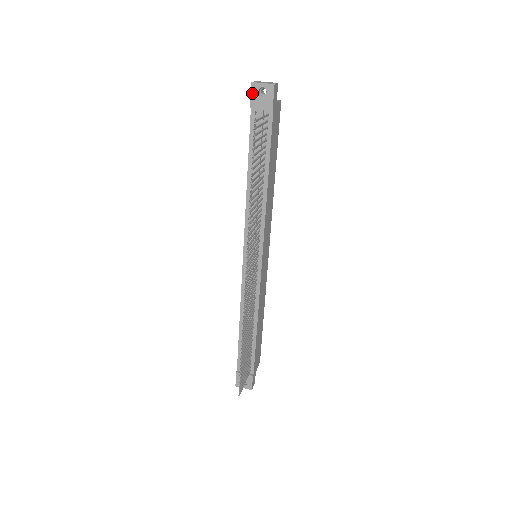
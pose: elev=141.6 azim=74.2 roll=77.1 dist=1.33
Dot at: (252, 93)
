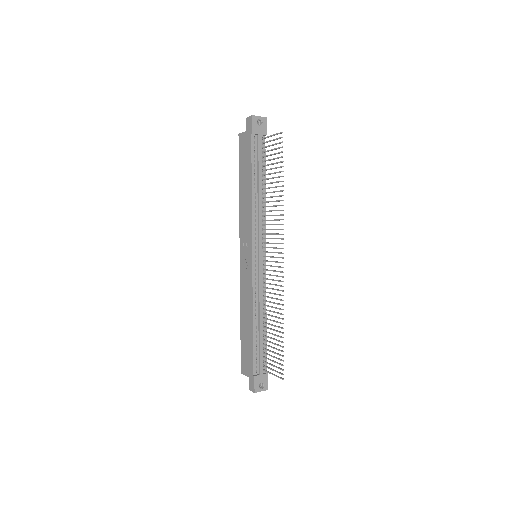
Dot at: (253, 123)
